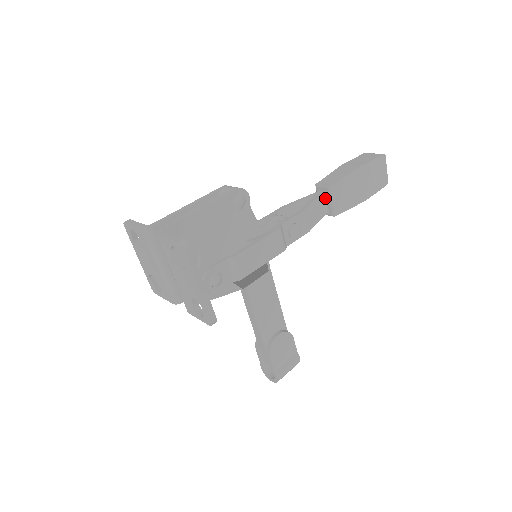
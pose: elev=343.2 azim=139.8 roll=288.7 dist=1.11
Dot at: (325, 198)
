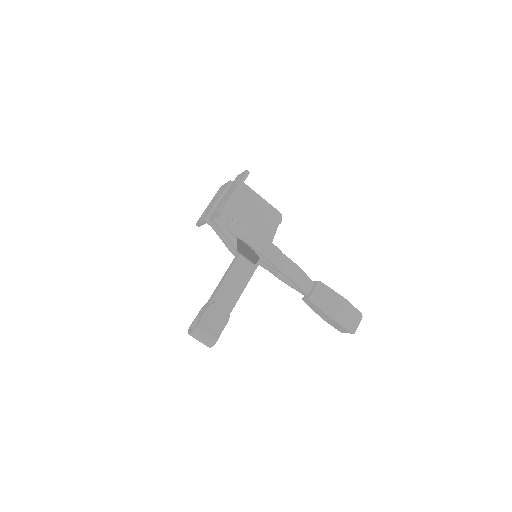
Dot at: (312, 286)
